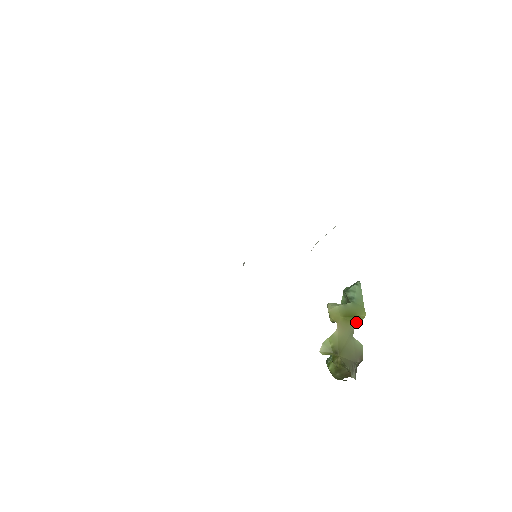
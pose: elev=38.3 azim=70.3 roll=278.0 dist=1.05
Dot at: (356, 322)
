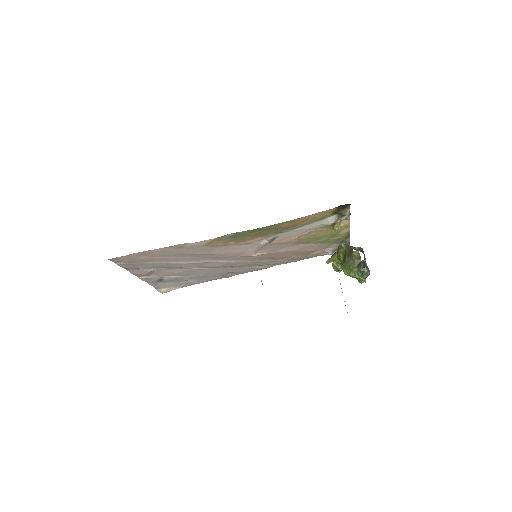
Dot at: (353, 254)
